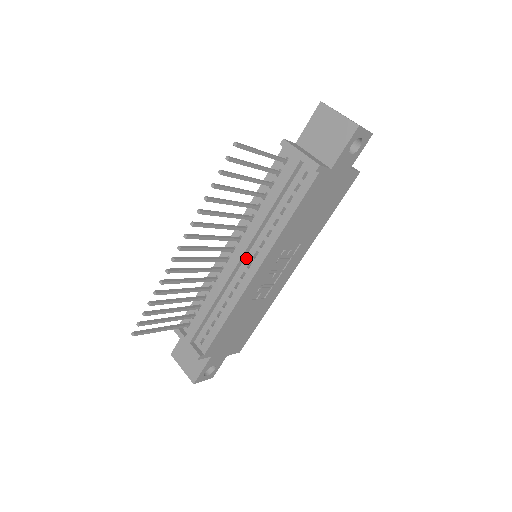
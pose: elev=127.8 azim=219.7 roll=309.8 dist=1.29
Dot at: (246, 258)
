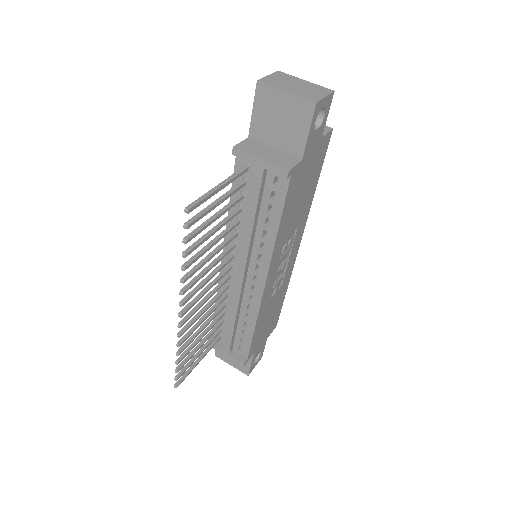
Dot at: (248, 273)
